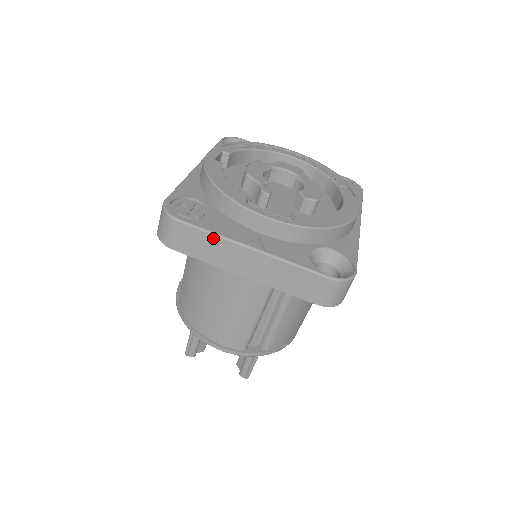
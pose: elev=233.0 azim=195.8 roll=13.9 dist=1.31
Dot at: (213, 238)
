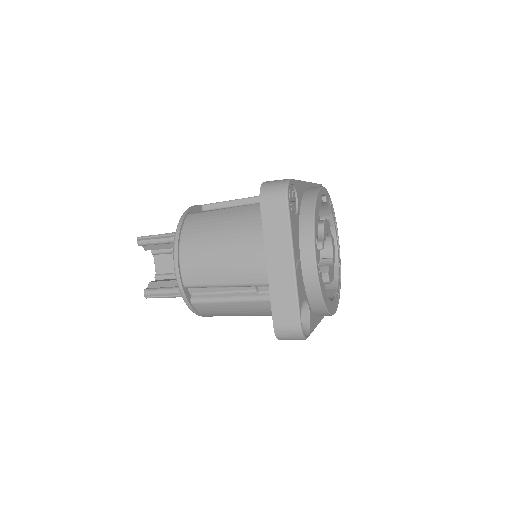
Dot at: (287, 230)
